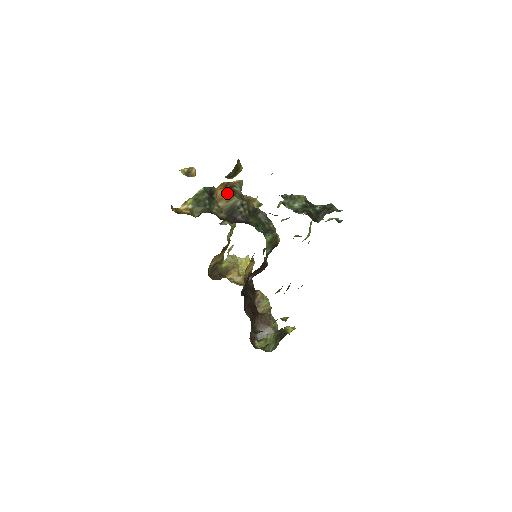
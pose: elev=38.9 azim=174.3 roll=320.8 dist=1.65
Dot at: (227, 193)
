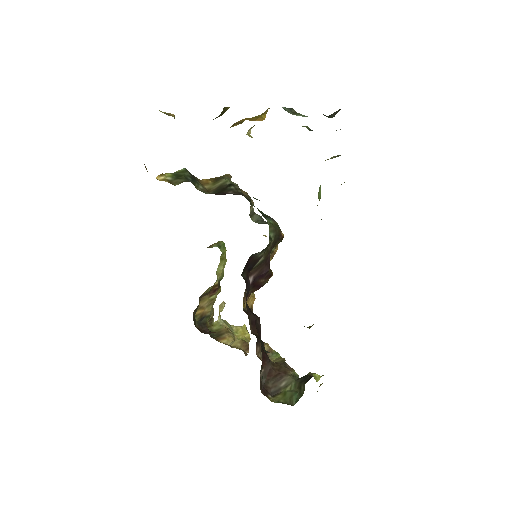
Dot at: (213, 180)
